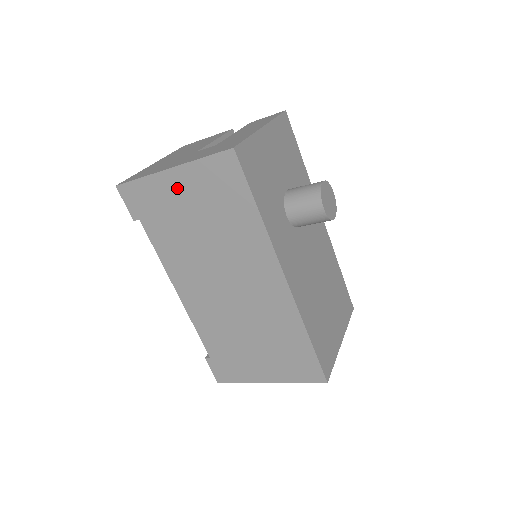
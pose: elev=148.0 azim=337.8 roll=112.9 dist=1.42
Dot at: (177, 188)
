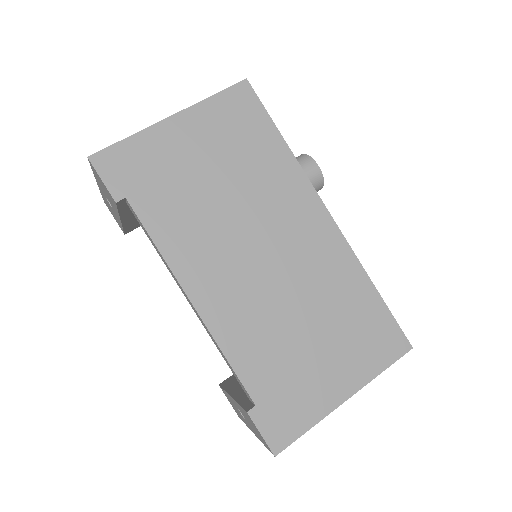
Dot at: (183, 138)
